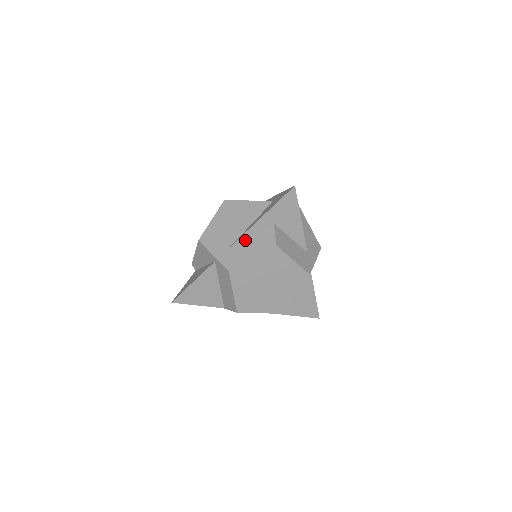
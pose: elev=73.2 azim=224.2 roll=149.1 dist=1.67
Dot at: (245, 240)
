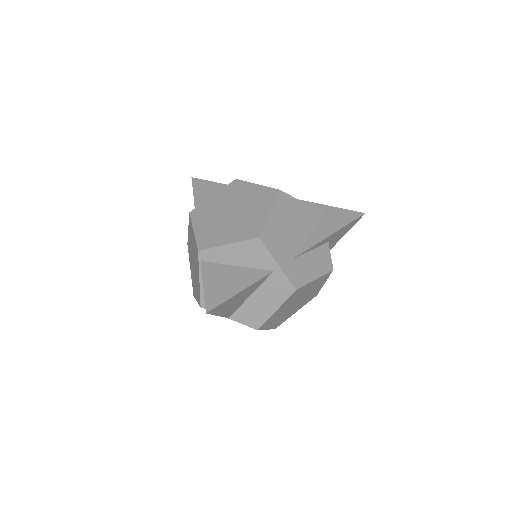
Dot at: (307, 254)
